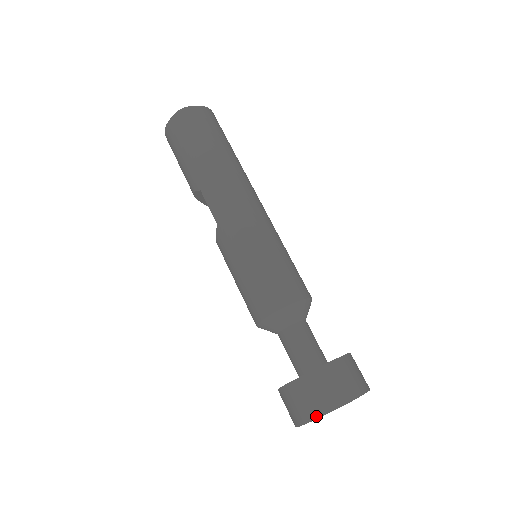
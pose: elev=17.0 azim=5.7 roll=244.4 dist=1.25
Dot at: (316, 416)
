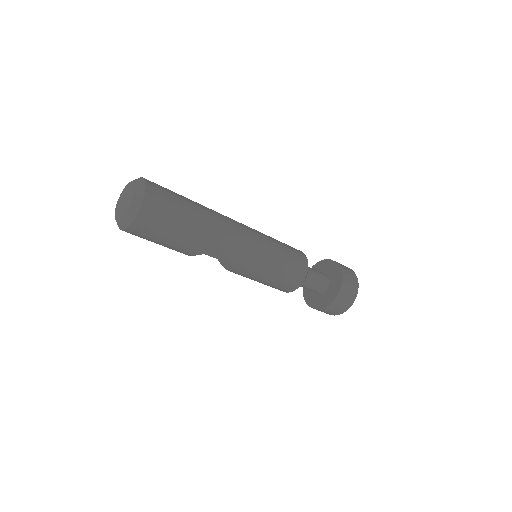
Dot at: occluded
